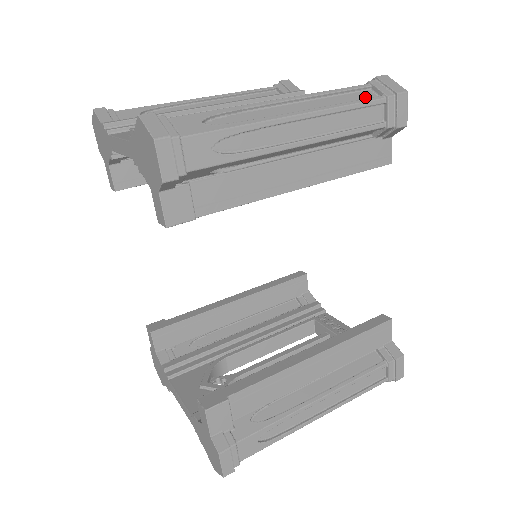
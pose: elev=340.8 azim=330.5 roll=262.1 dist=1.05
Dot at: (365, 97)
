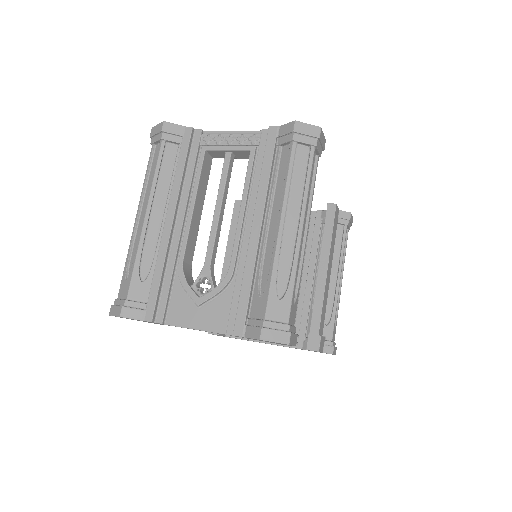
Dot at: (303, 158)
